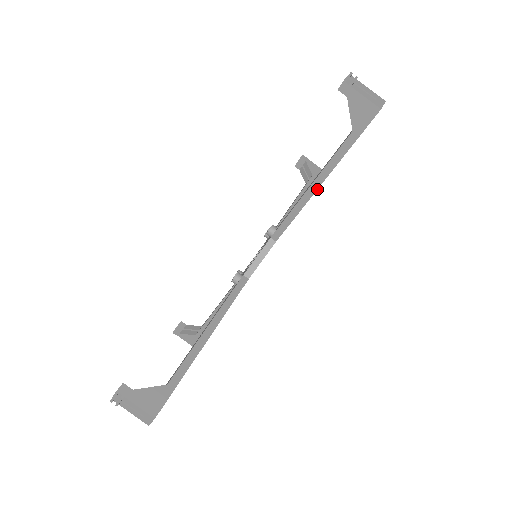
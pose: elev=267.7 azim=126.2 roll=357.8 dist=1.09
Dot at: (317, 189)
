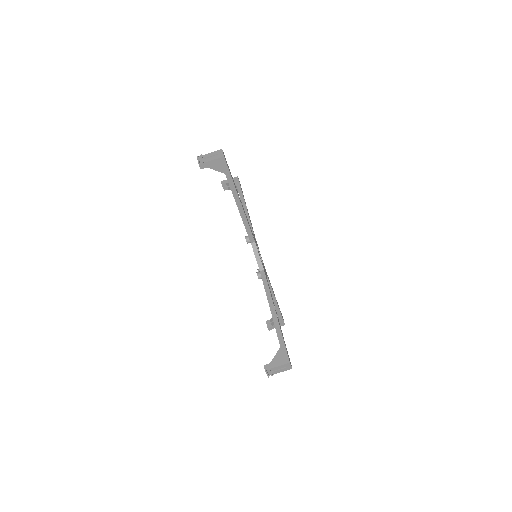
Dot at: (242, 206)
